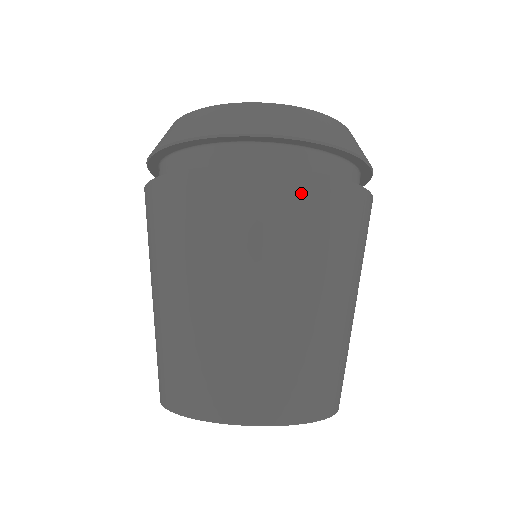
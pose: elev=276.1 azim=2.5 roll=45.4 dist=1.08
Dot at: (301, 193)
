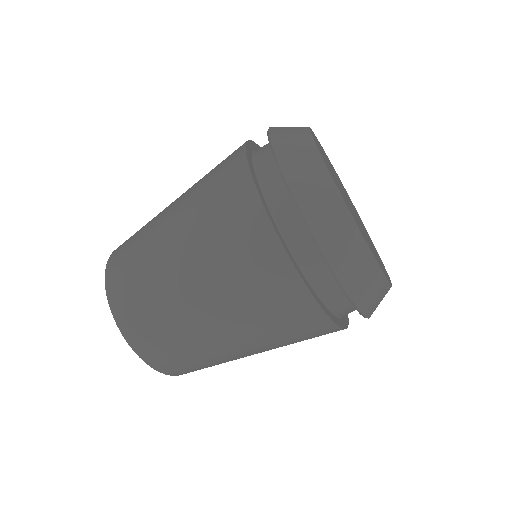
Dot at: occluded
